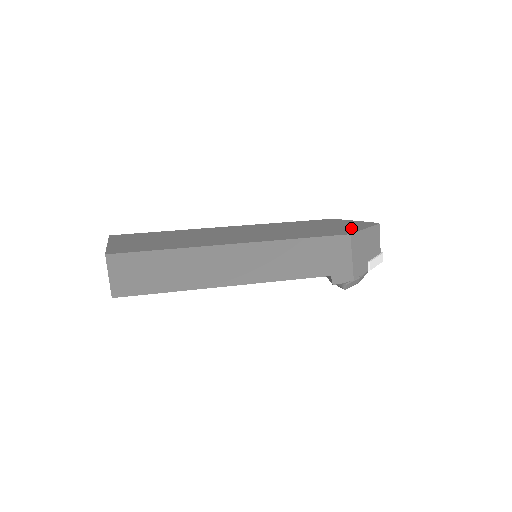
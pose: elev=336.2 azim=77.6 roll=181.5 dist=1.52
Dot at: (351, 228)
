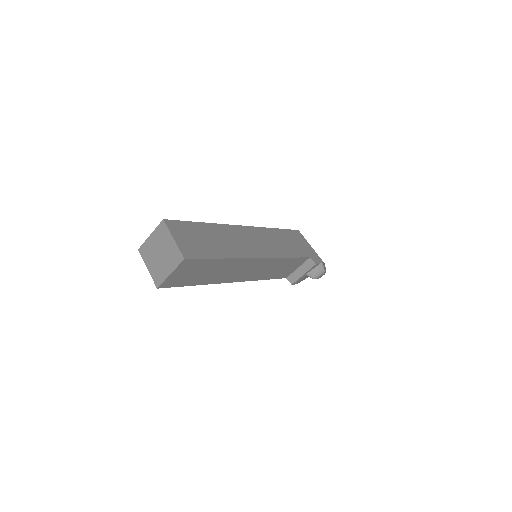
Dot at: occluded
